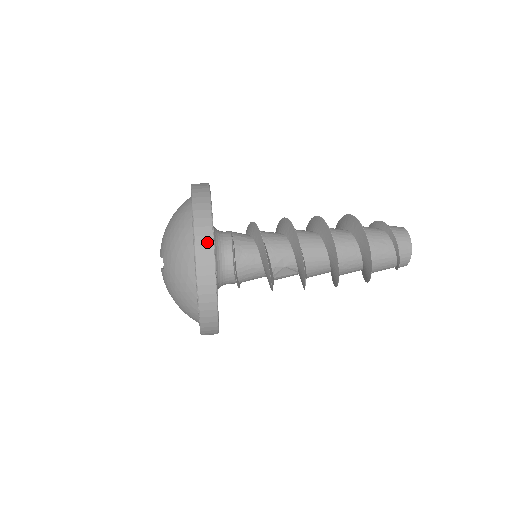
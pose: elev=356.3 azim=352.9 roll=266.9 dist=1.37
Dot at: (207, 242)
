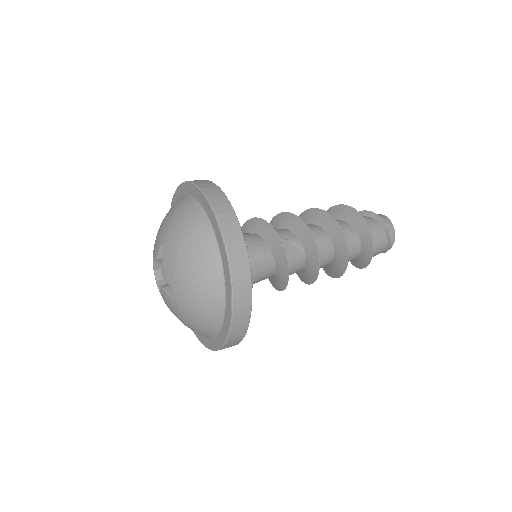
Dot at: (207, 183)
